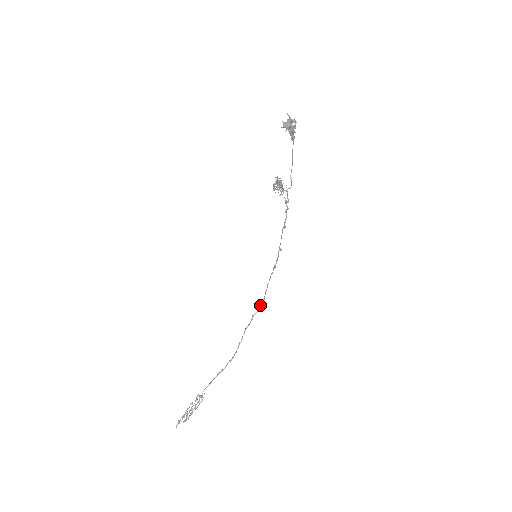
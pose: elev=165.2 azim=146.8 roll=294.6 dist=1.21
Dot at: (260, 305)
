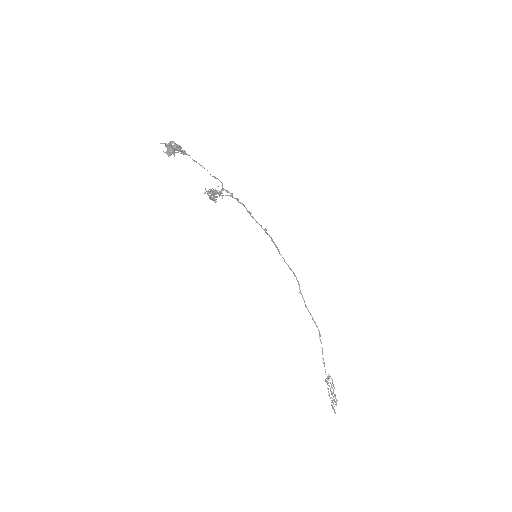
Dot at: occluded
